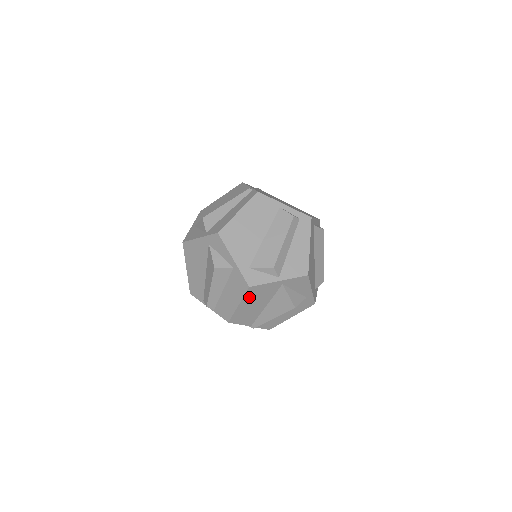
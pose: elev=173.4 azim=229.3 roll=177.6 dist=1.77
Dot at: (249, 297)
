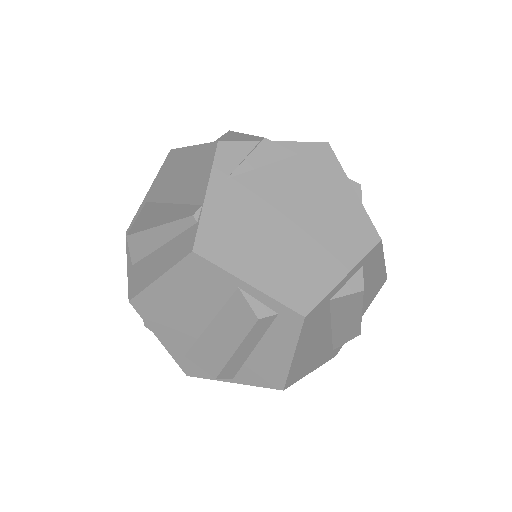
Dot at: occluded
